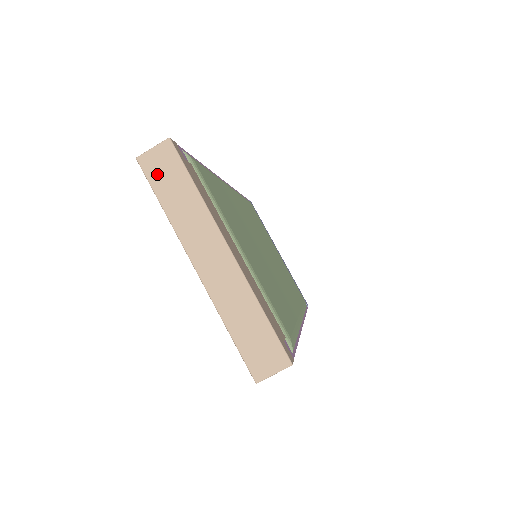
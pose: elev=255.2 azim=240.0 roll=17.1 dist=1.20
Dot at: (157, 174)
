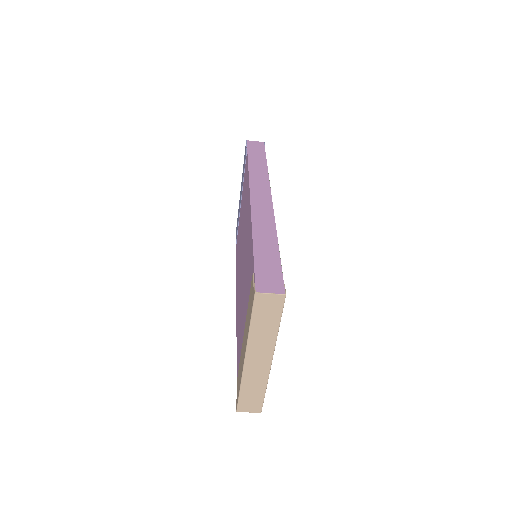
Dot at: (262, 308)
